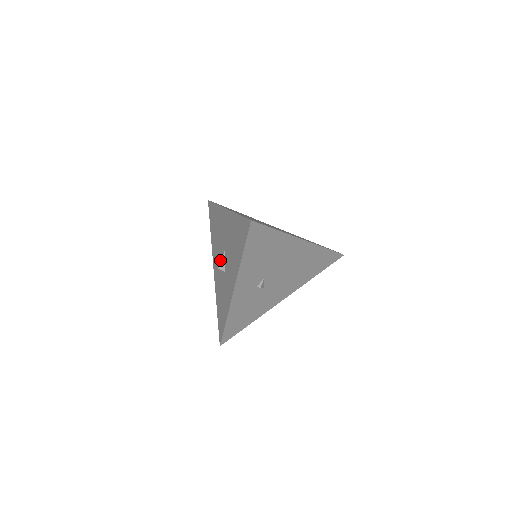
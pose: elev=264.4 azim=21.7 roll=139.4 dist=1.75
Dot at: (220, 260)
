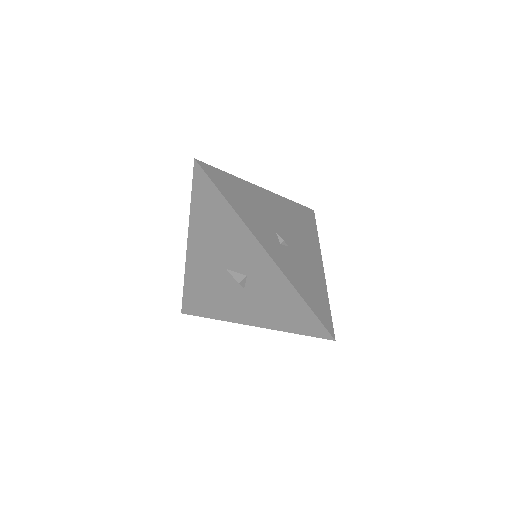
Dot at: (236, 291)
